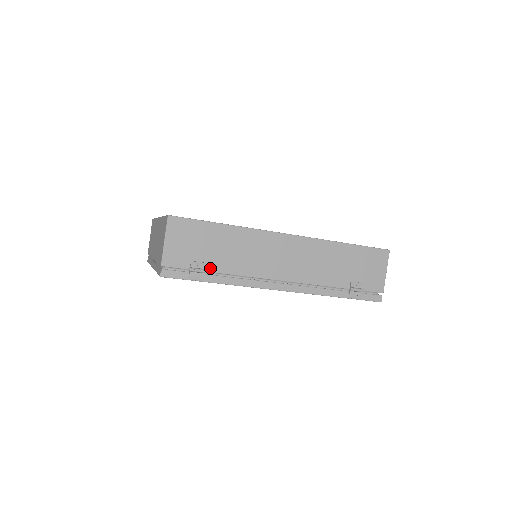
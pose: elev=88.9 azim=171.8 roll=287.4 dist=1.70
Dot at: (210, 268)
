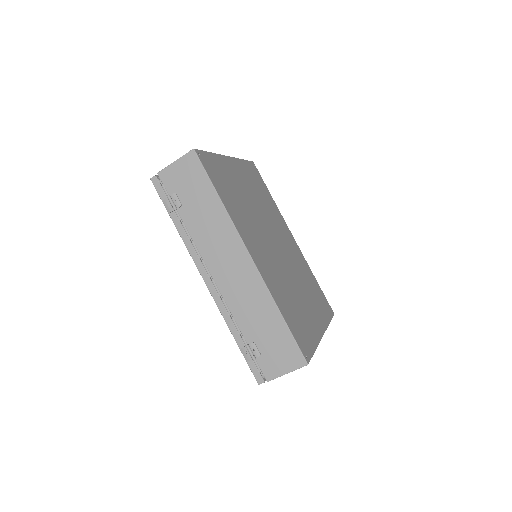
Dot at: (181, 211)
